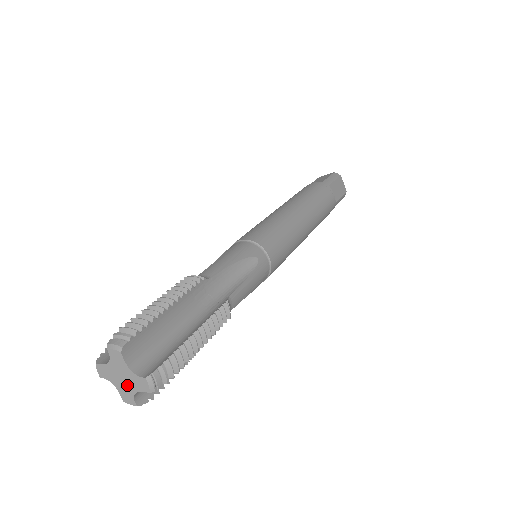
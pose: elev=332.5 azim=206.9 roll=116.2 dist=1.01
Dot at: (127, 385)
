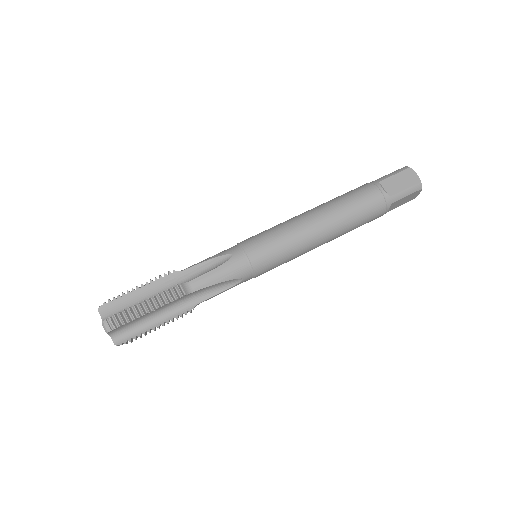
Dot at: occluded
